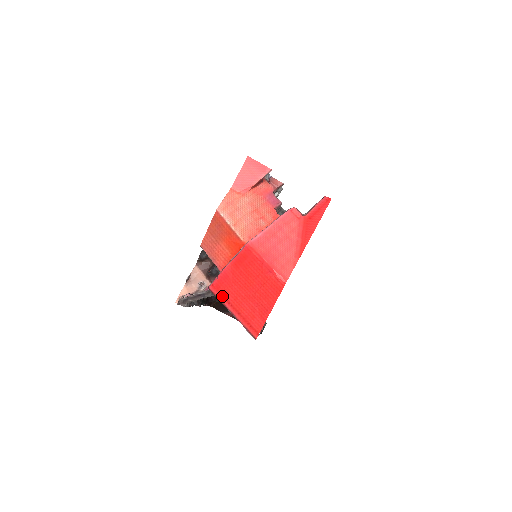
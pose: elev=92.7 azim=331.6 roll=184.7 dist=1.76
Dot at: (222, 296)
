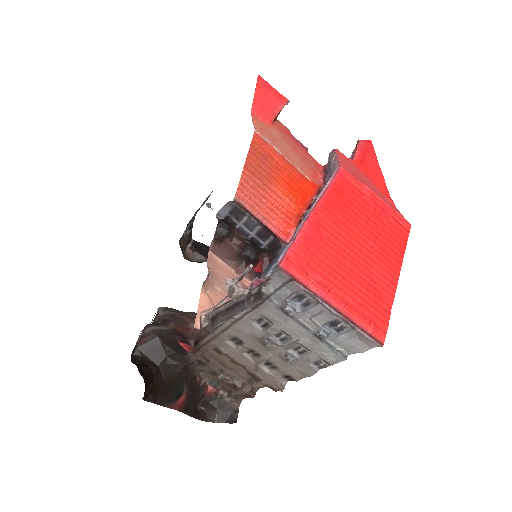
Dot at: (309, 276)
